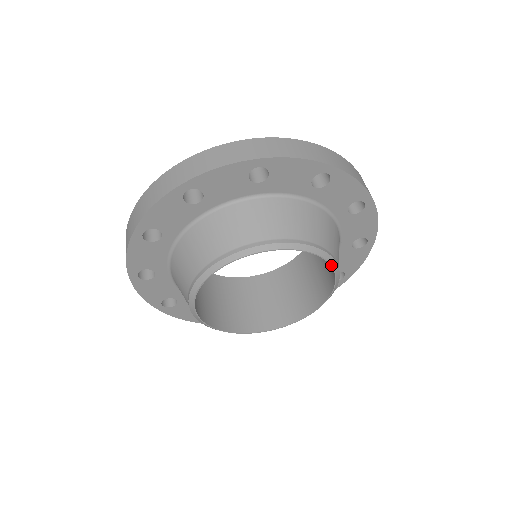
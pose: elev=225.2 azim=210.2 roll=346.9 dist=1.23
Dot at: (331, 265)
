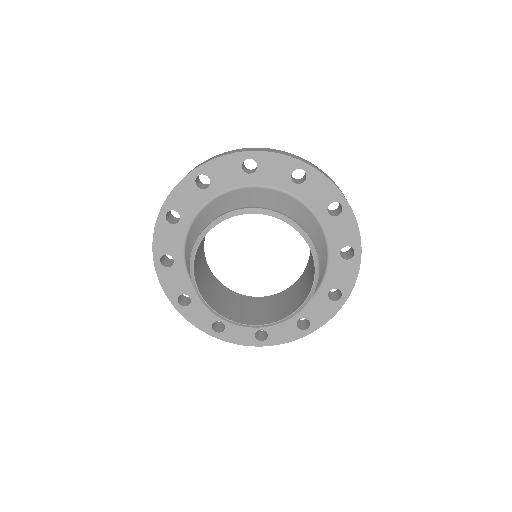
Dot at: (308, 297)
